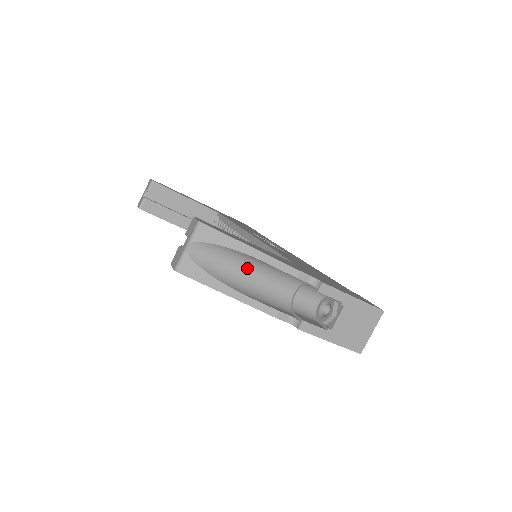
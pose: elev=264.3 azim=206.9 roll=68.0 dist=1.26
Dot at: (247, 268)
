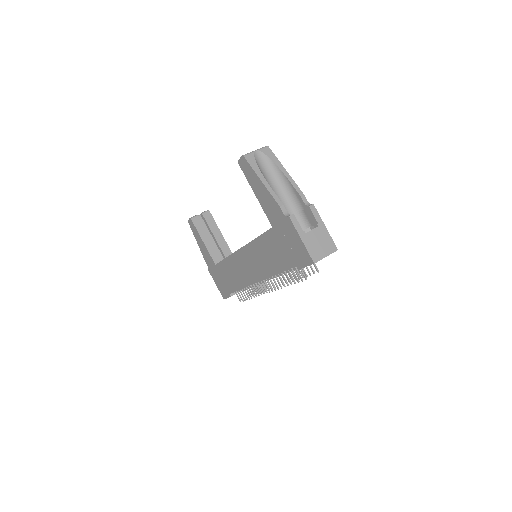
Dot at: (276, 183)
